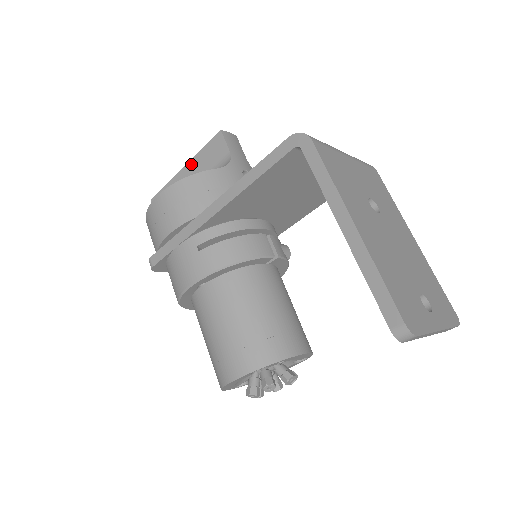
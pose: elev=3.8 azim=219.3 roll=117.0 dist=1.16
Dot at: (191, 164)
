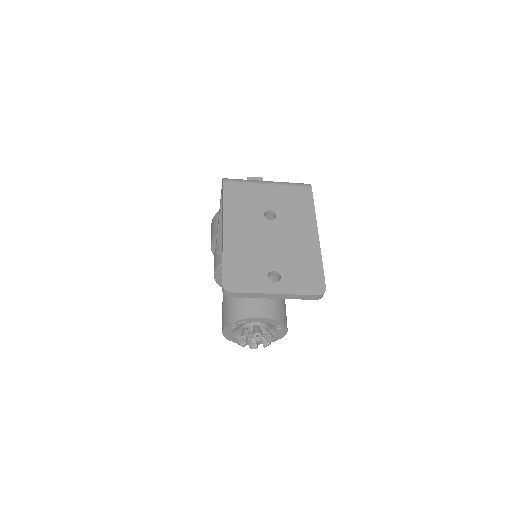
Dot at: occluded
